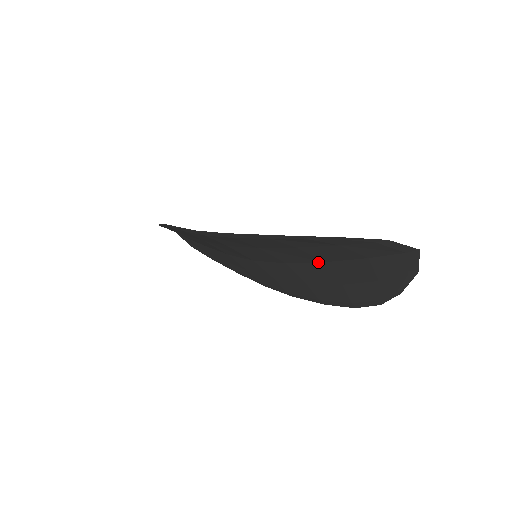
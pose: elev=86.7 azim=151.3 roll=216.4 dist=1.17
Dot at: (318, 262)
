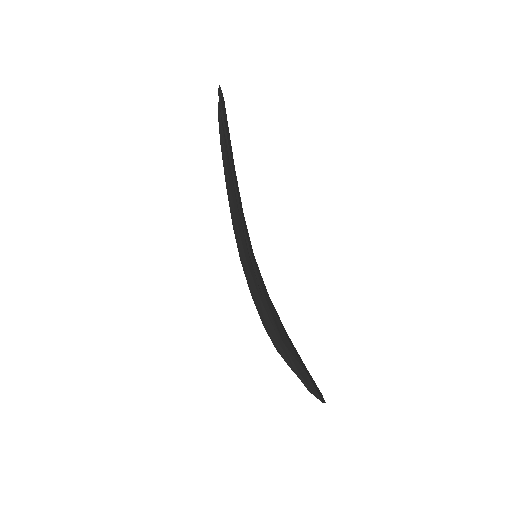
Dot at: occluded
